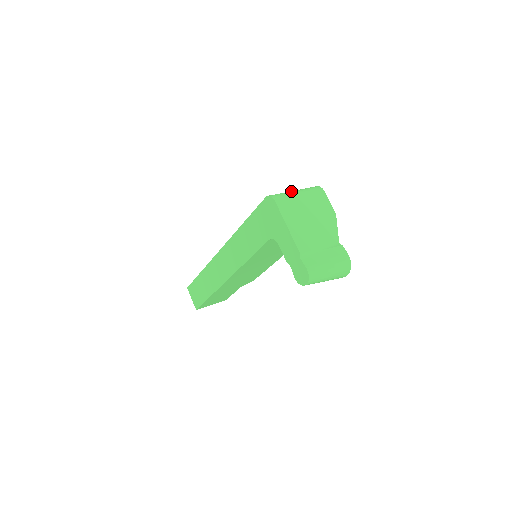
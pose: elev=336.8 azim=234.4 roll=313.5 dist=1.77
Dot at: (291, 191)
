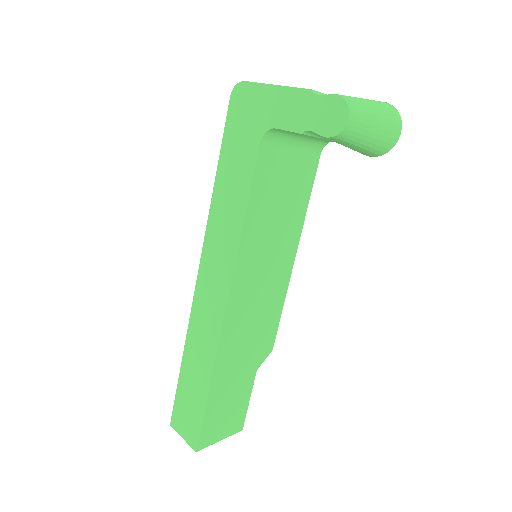
Dot at: occluded
